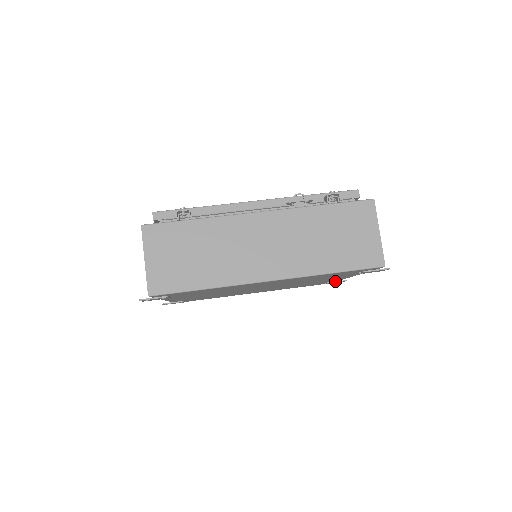
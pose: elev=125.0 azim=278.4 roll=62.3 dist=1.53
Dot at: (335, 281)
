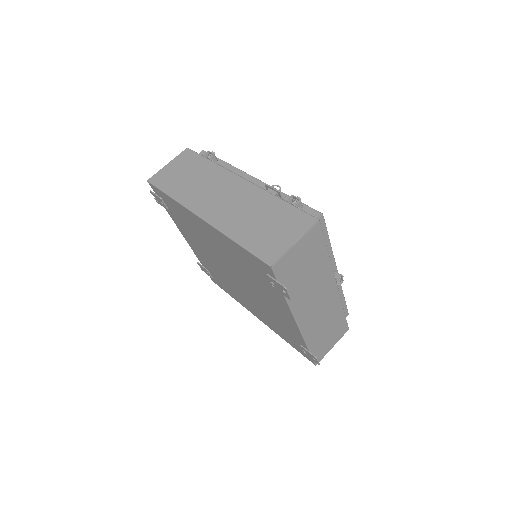
Dot at: (307, 349)
